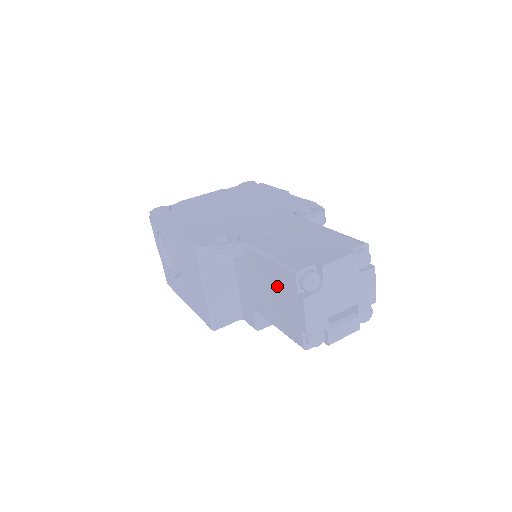
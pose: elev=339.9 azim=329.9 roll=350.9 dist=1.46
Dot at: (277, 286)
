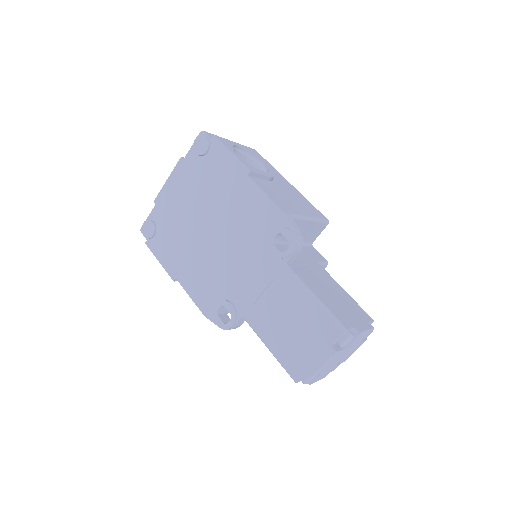
Dot at: occluded
